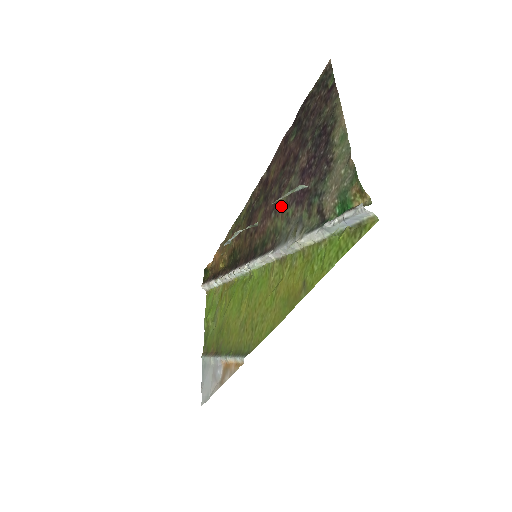
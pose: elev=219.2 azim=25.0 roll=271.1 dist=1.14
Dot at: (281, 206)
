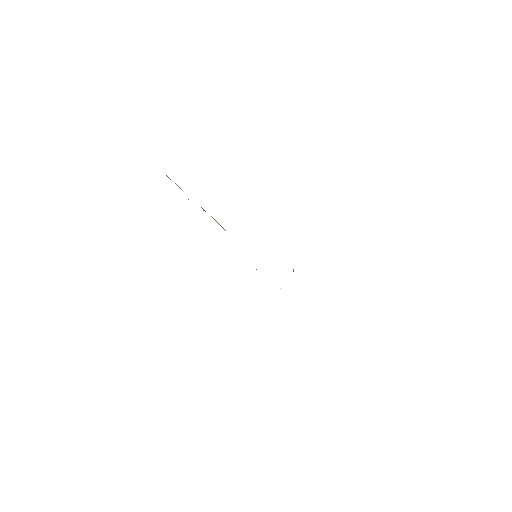
Dot at: occluded
